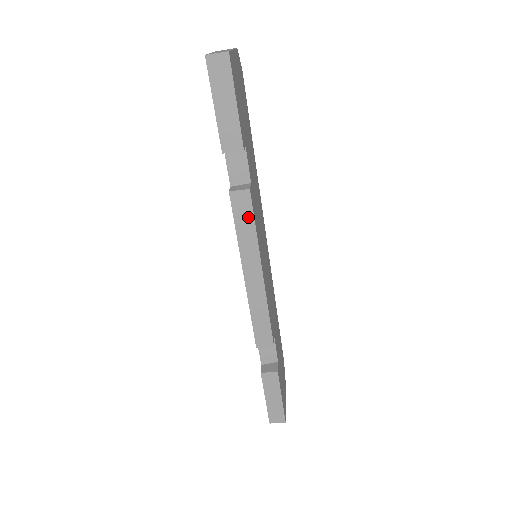
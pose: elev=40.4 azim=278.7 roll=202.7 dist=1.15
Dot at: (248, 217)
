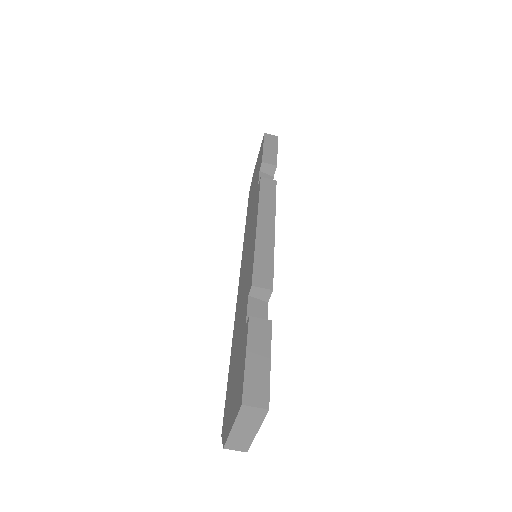
Dot at: (271, 192)
